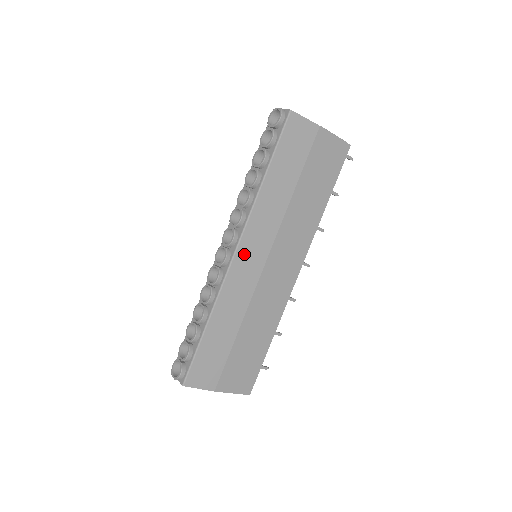
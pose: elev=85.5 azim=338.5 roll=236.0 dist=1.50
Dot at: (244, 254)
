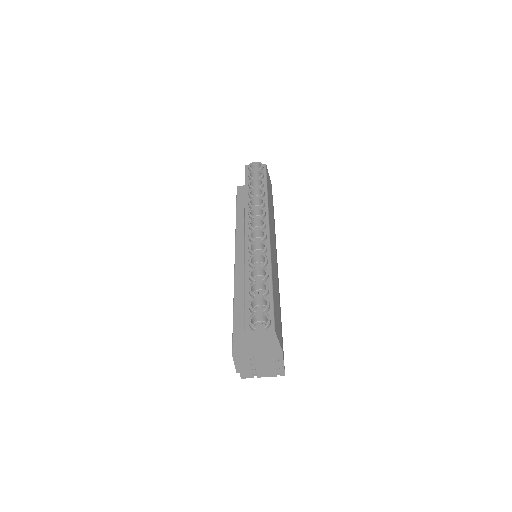
Dot at: (271, 237)
